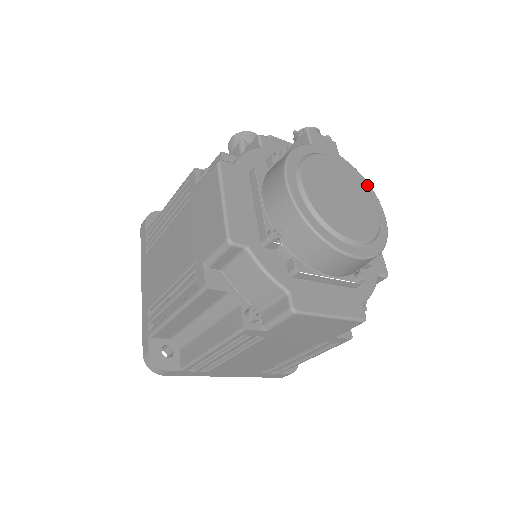
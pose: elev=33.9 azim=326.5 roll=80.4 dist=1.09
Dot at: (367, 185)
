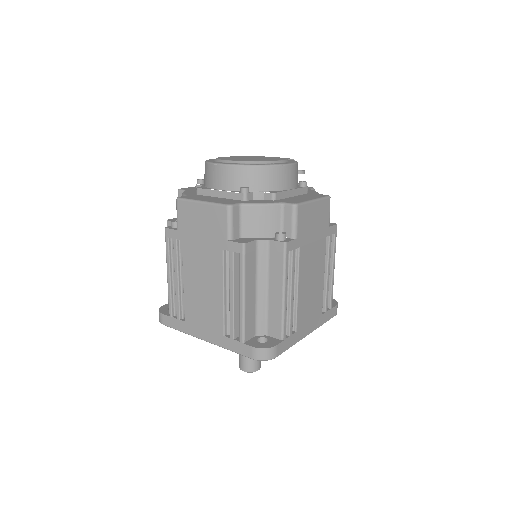
Dot at: (293, 161)
